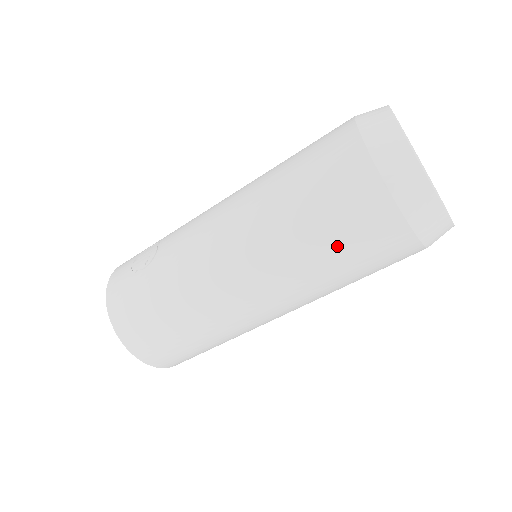
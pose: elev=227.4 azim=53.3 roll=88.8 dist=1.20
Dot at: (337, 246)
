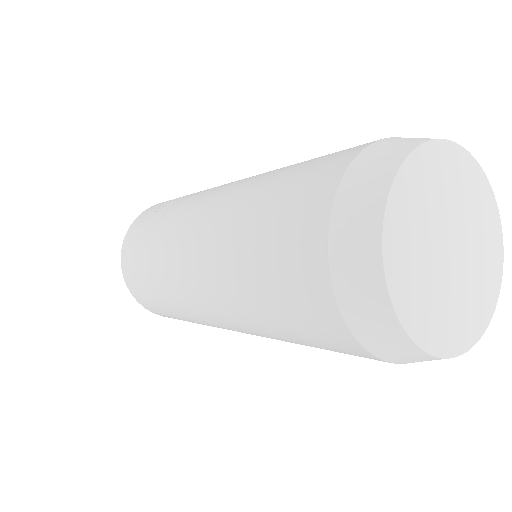
Dot at: (265, 284)
